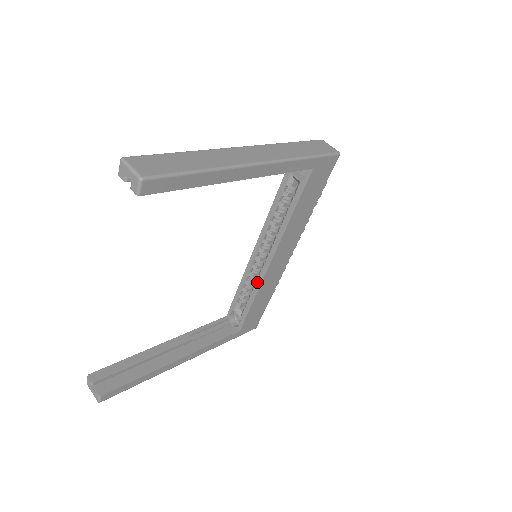
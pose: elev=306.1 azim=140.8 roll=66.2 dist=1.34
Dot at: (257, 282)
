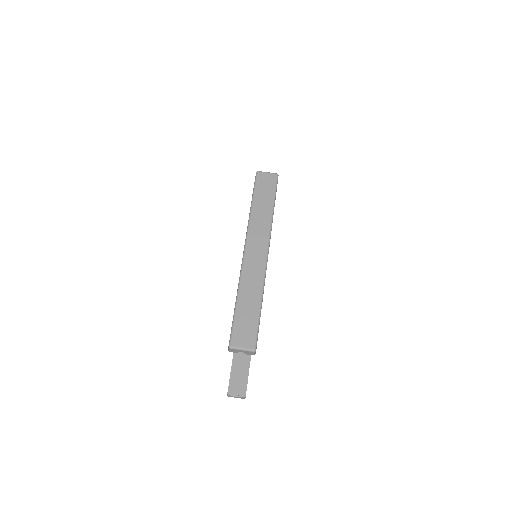
Dot at: occluded
